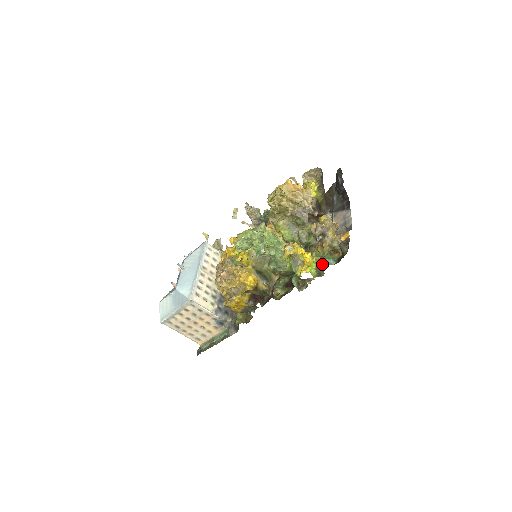
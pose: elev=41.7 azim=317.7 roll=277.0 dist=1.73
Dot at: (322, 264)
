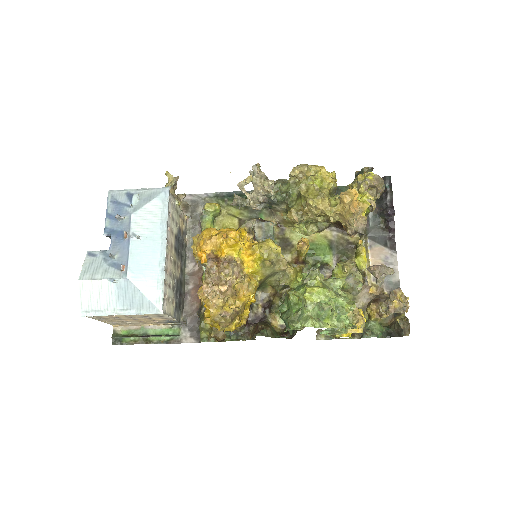
Dot at: (369, 334)
